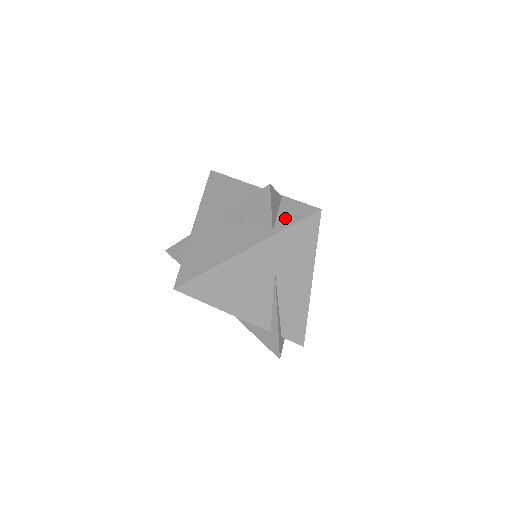
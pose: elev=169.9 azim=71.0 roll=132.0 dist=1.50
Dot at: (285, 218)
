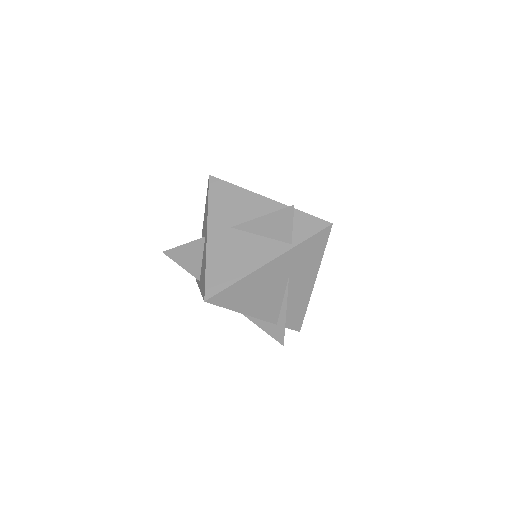
Dot at: (300, 231)
